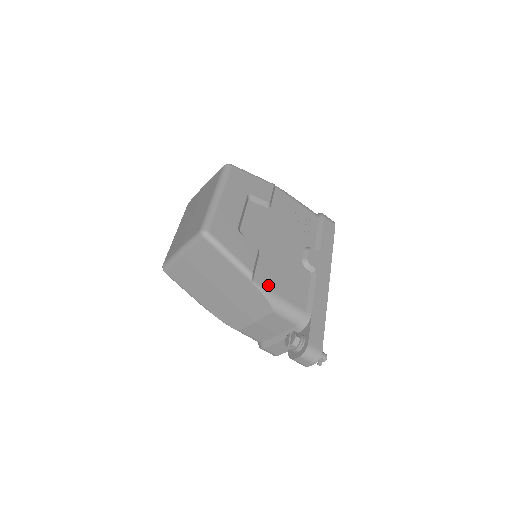
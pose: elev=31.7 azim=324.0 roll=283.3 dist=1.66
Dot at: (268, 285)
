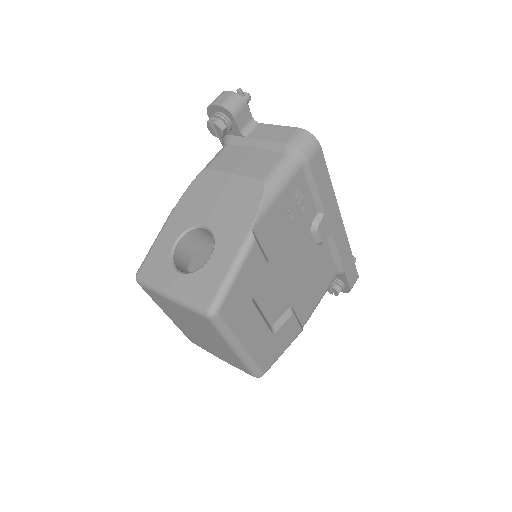
Dot at: (311, 309)
